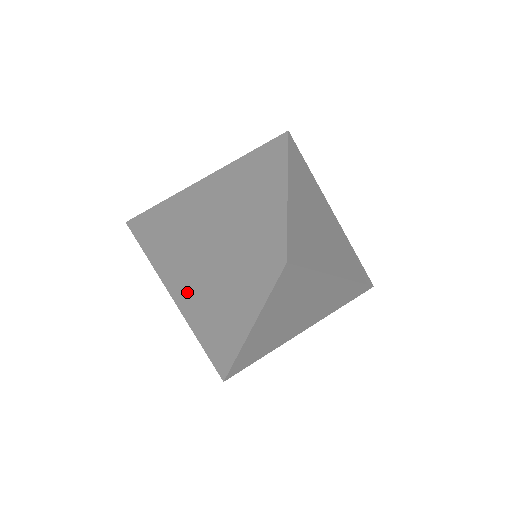
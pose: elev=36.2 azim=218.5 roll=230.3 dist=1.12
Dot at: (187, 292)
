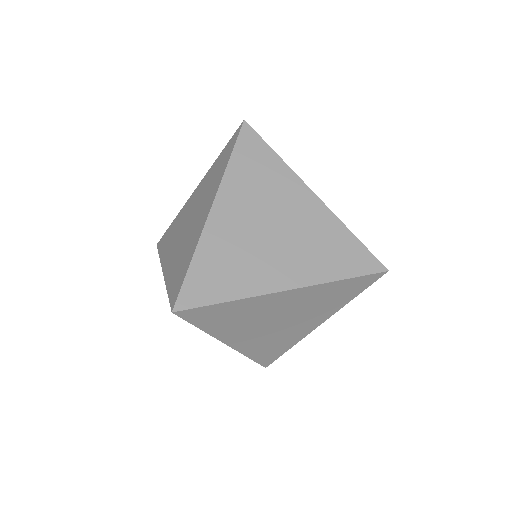
Dot at: occluded
